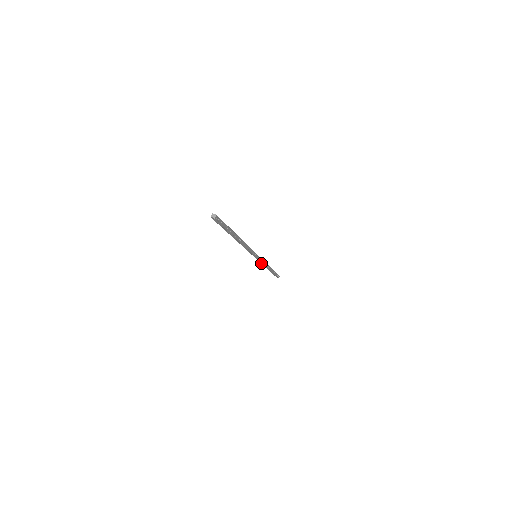
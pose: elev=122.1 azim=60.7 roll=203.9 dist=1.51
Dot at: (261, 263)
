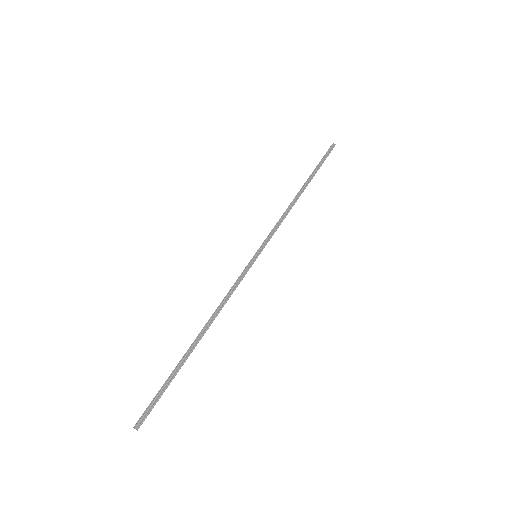
Dot at: occluded
